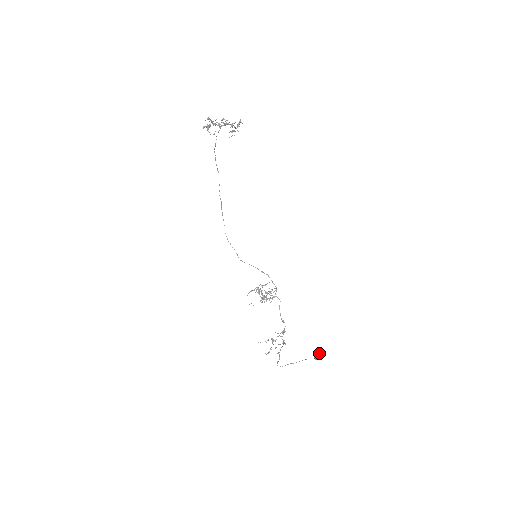
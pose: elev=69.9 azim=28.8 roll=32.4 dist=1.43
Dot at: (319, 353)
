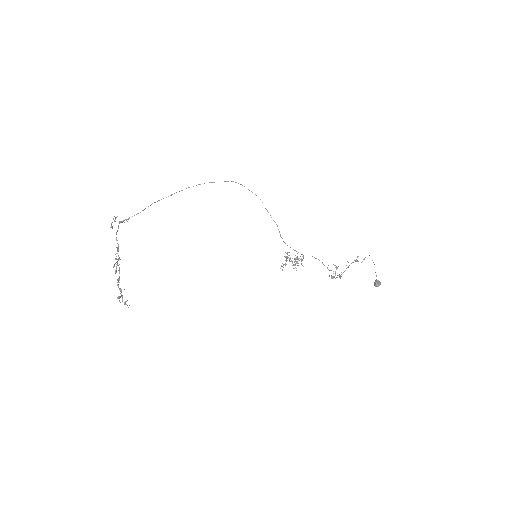
Dot at: (374, 283)
